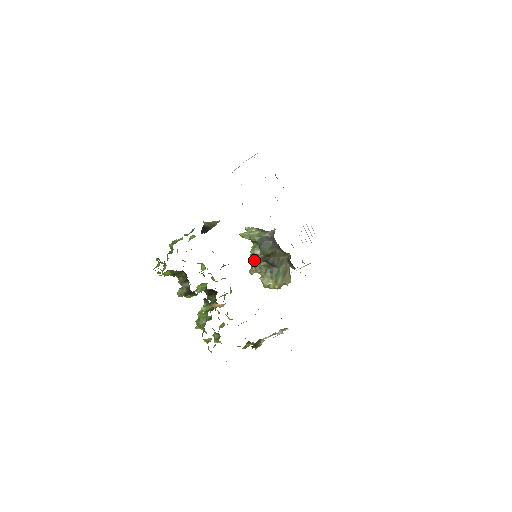
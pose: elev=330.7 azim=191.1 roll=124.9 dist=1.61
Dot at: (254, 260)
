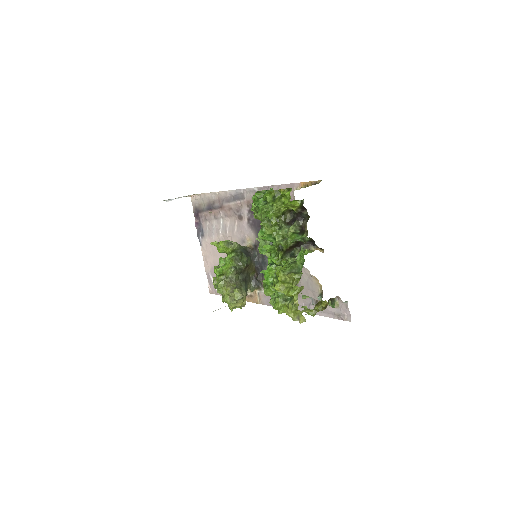
Dot at: (231, 270)
